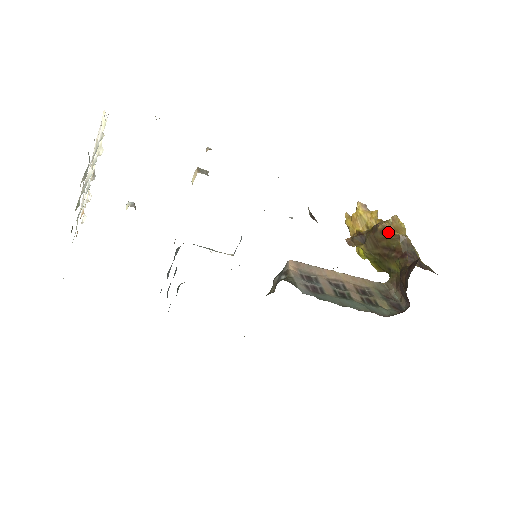
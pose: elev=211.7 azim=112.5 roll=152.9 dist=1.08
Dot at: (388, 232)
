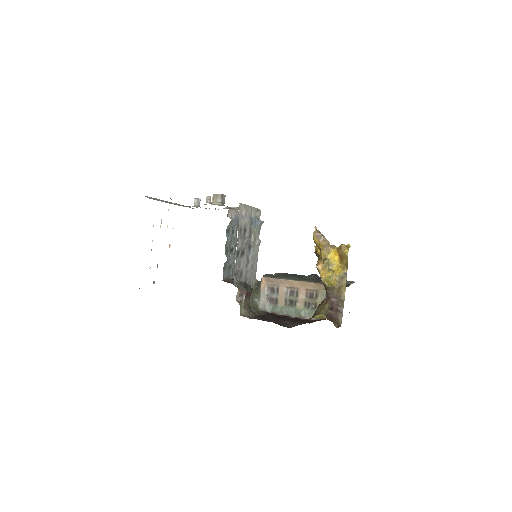
Dot at: (319, 273)
